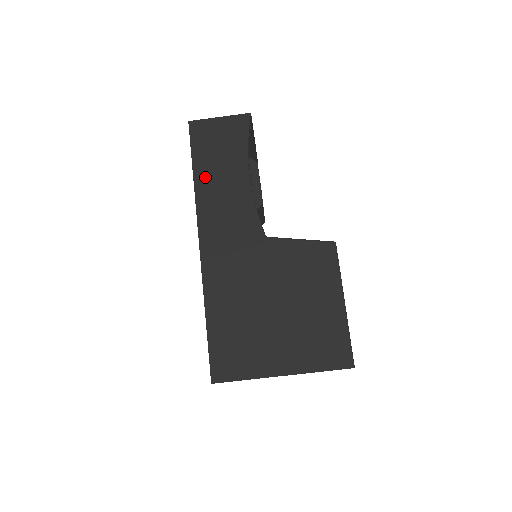
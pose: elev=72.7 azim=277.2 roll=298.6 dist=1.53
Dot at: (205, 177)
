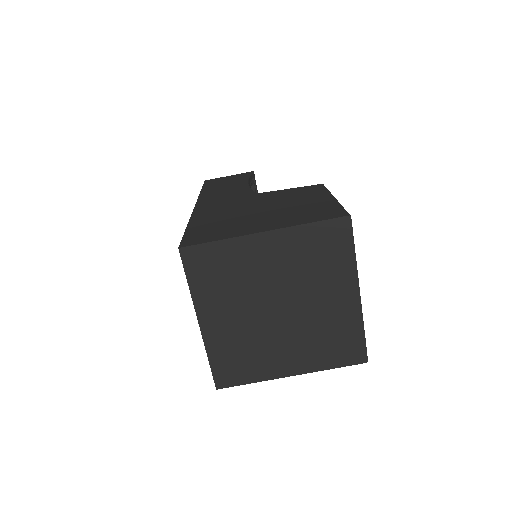
Dot at: (211, 189)
